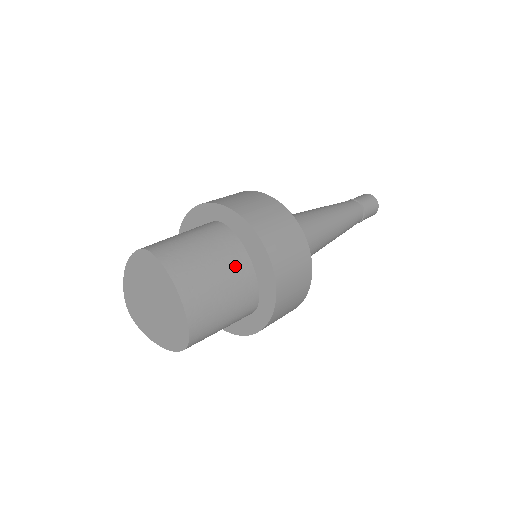
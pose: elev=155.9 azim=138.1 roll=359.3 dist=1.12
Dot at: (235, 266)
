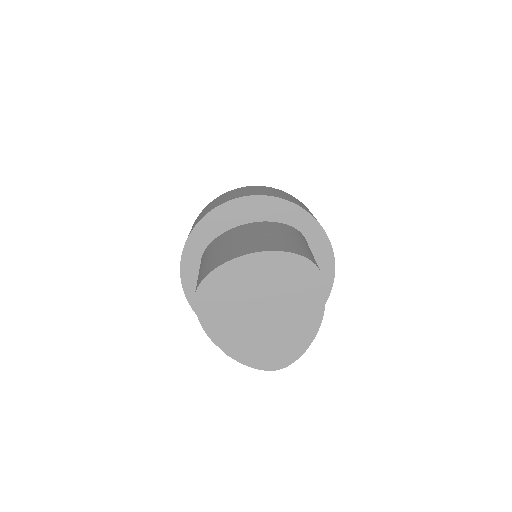
Dot at: occluded
